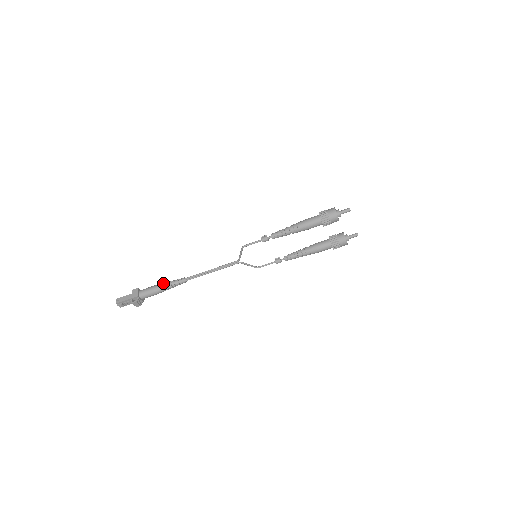
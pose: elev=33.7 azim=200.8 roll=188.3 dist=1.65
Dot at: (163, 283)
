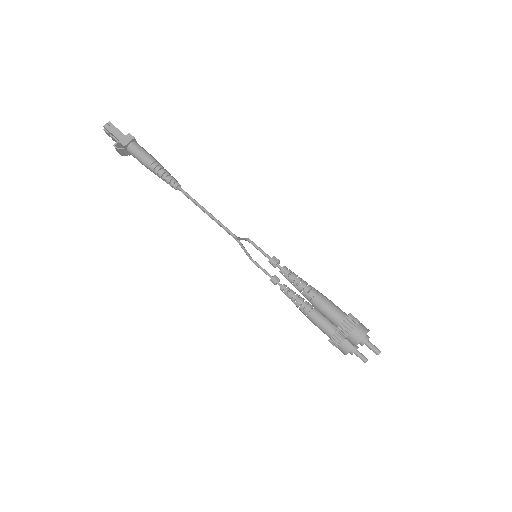
Dot at: (158, 164)
